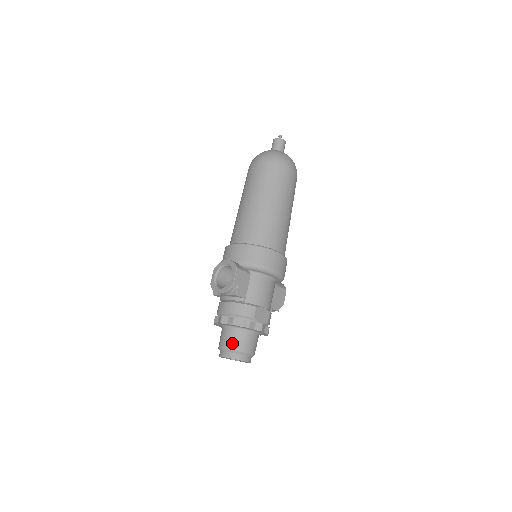
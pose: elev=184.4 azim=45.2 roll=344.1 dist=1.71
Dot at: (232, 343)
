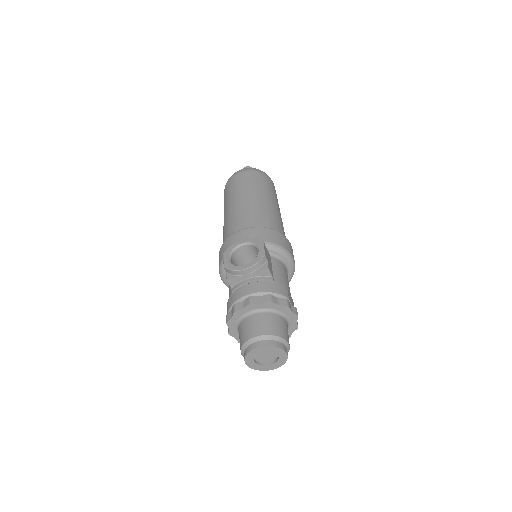
Dot at: (269, 327)
